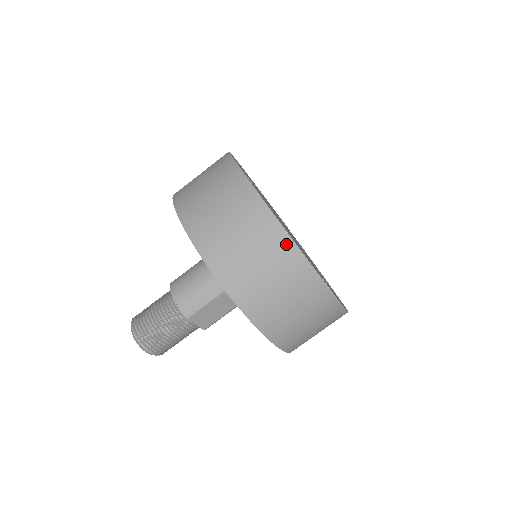
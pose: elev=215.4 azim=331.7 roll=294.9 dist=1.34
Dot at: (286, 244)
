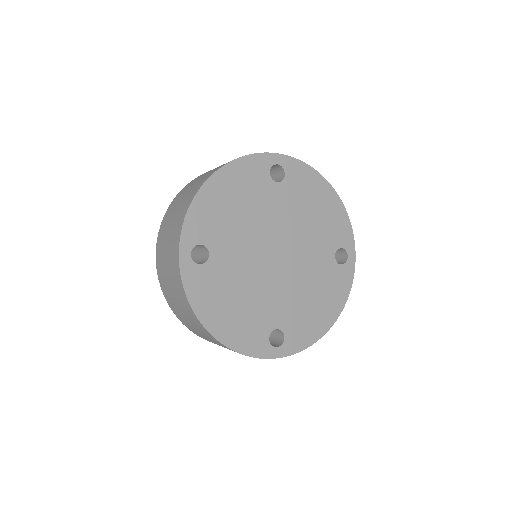
Dot at: (210, 336)
